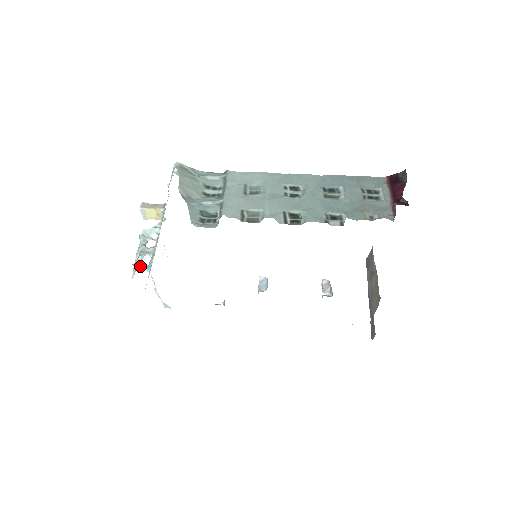
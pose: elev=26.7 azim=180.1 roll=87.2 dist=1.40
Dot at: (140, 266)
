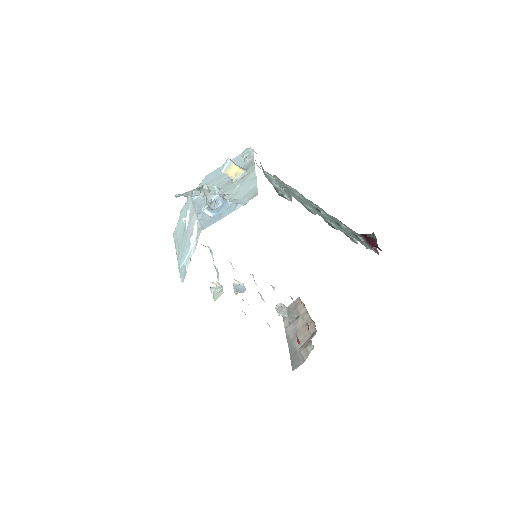
Dot at: occluded
